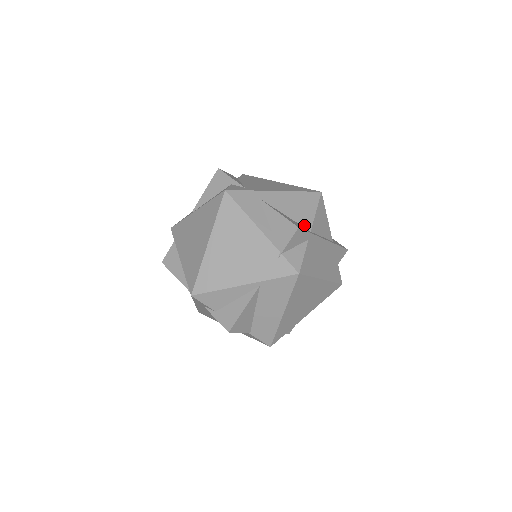
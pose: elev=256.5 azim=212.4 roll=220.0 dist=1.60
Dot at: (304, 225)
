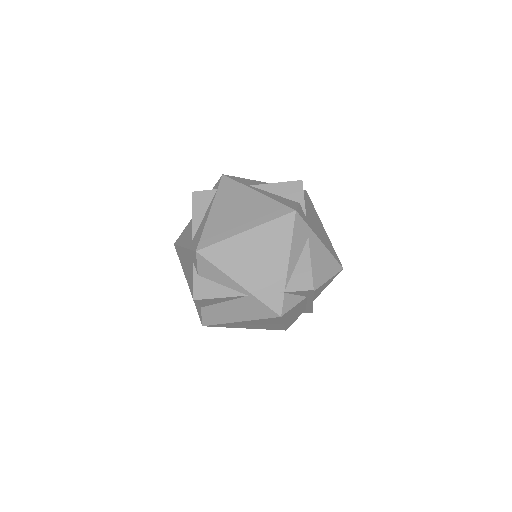
Dot at: (314, 284)
